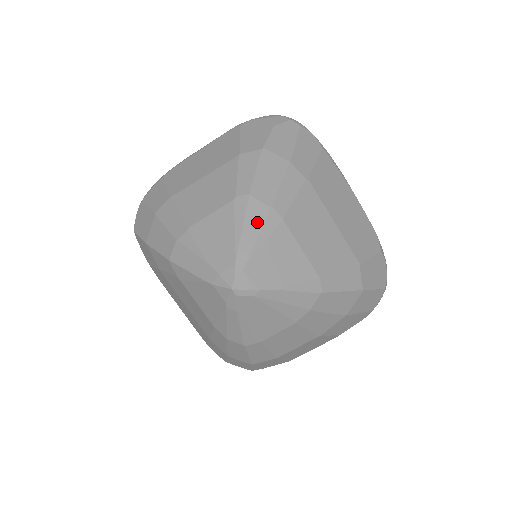
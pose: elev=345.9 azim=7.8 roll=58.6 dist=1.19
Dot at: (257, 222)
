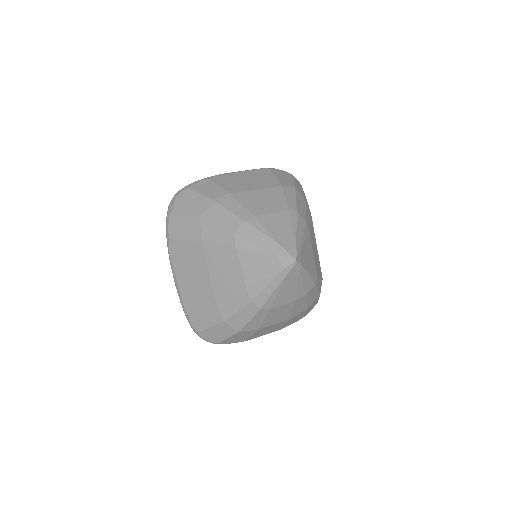
Dot at: (302, 228)
